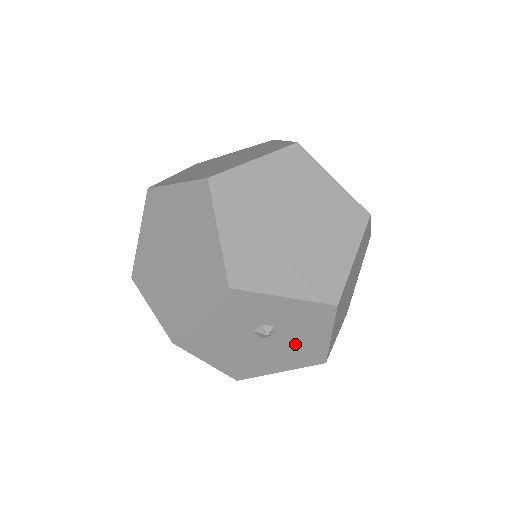
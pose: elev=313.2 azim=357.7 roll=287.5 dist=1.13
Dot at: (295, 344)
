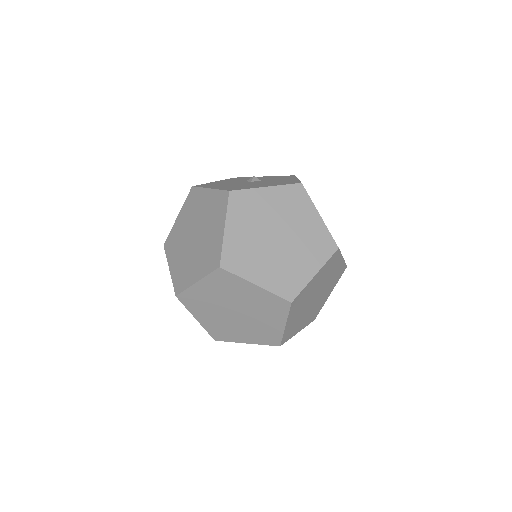
Dot at: occluded
